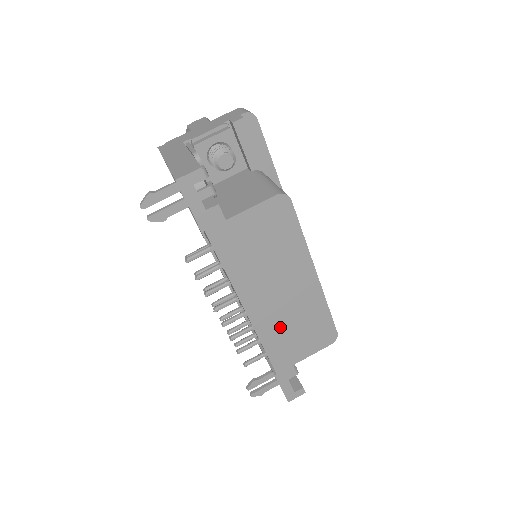
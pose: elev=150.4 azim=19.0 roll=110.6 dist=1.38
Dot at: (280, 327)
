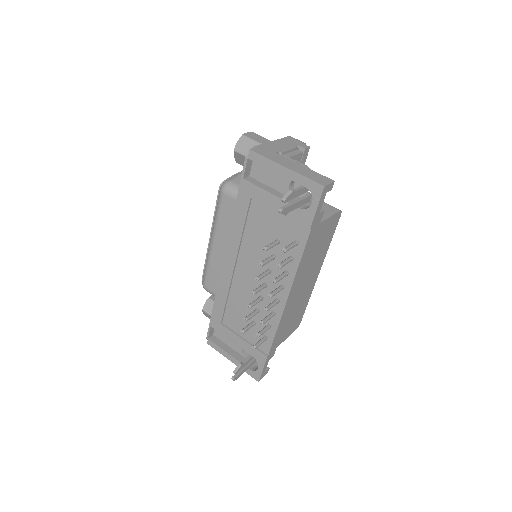
Dot at: (290, 314)
